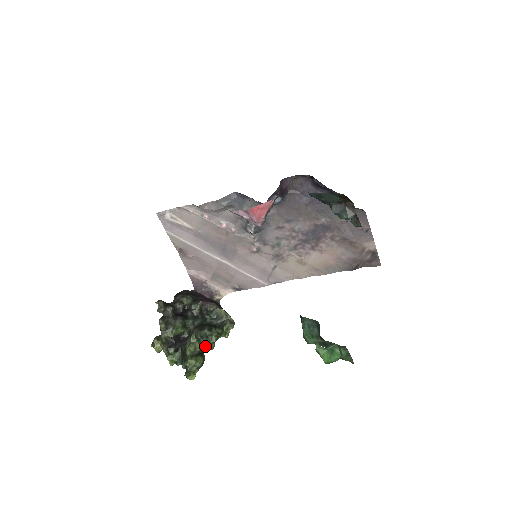
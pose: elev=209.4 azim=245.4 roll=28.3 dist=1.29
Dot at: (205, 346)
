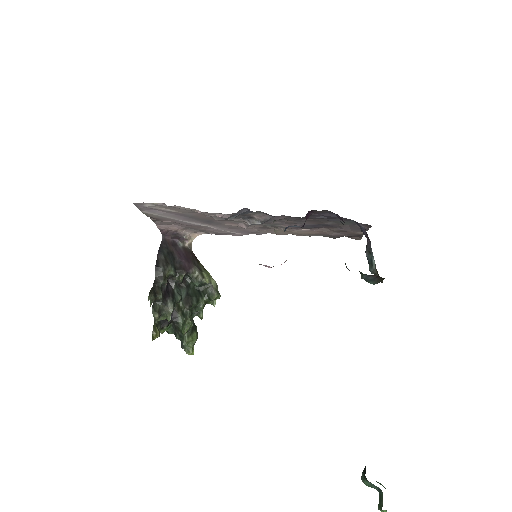
Dot at: (193, 314)
